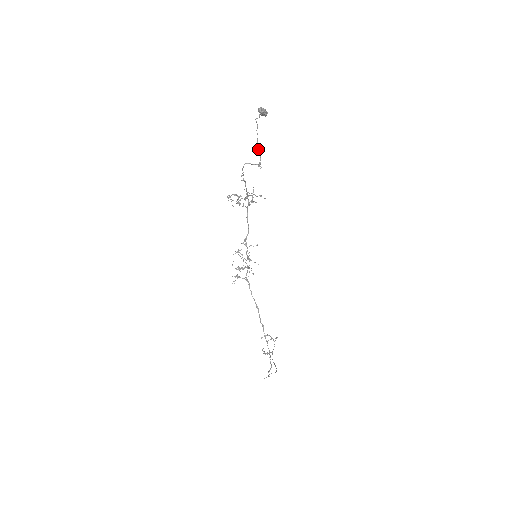
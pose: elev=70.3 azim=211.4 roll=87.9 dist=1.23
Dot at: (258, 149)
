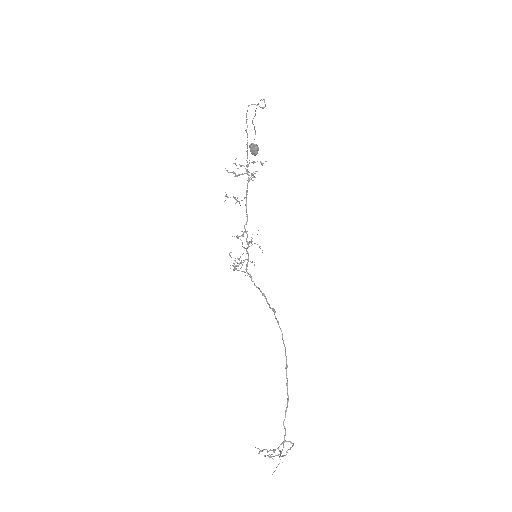
Dot at: (261, 99)
